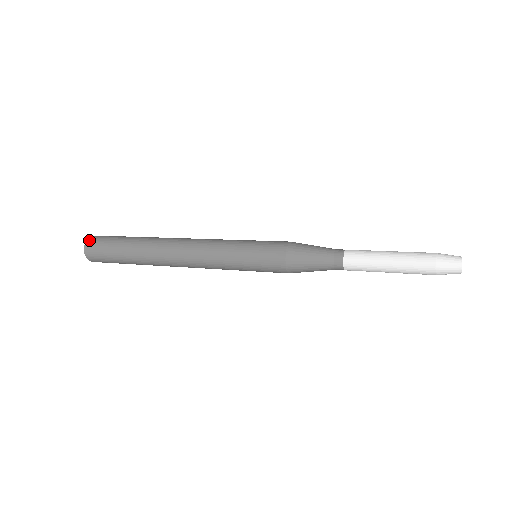
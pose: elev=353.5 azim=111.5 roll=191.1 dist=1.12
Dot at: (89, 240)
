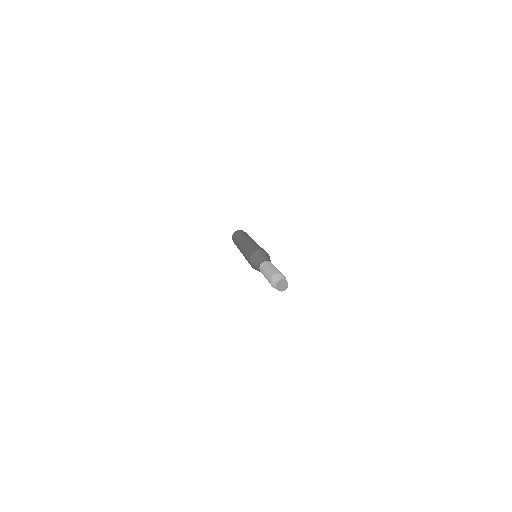
Dot at: (239, 230)
